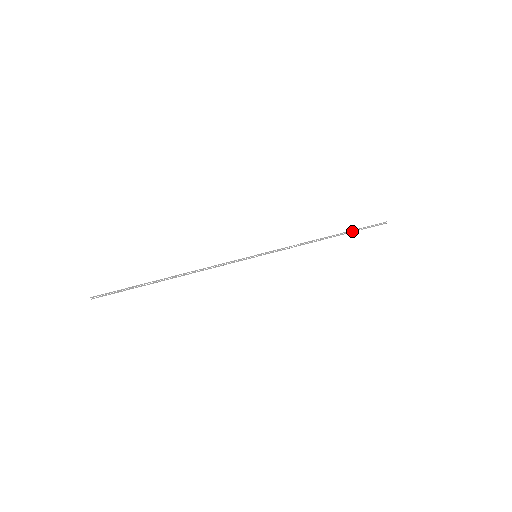
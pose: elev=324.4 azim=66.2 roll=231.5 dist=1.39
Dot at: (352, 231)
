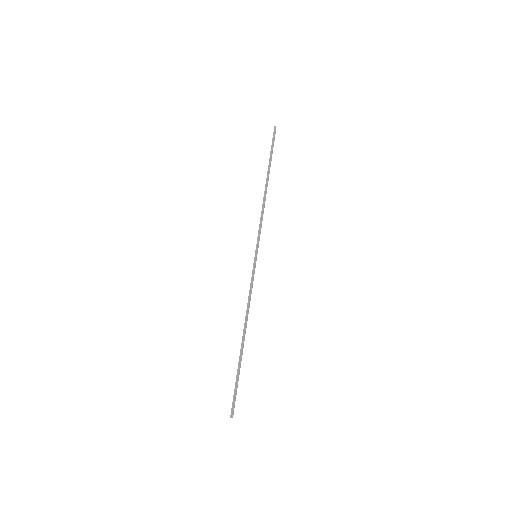
Dot at: occluded
